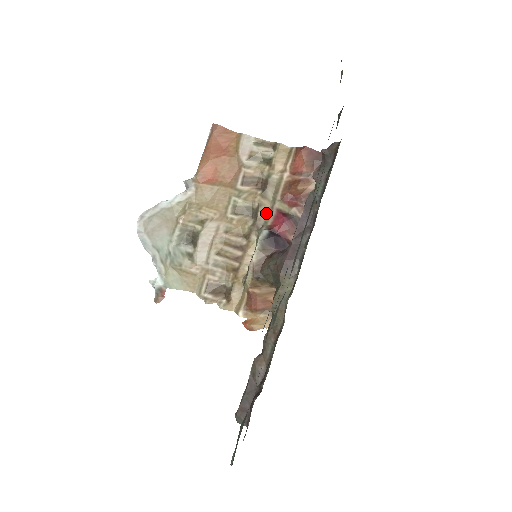
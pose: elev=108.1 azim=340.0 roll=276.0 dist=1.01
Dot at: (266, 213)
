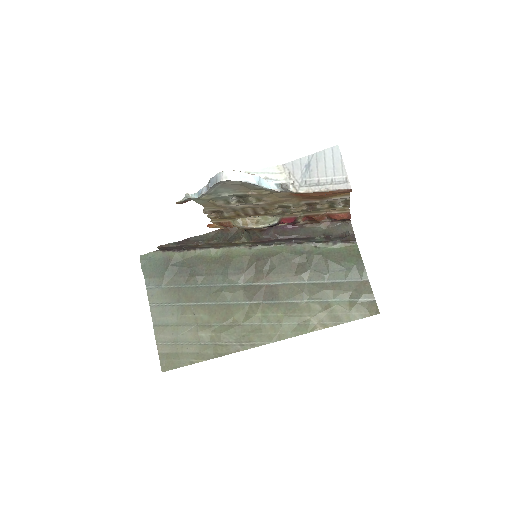
Dot at: (290, 214)
